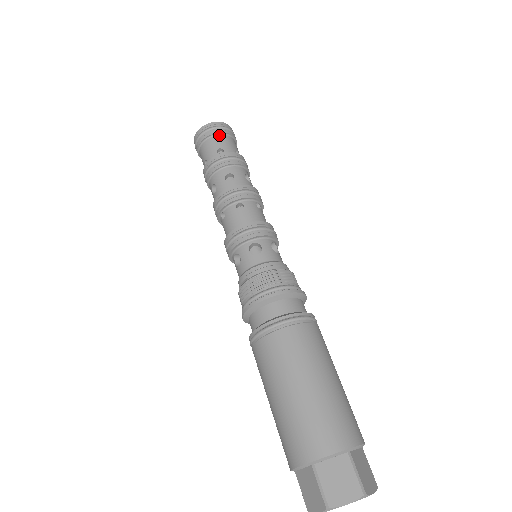
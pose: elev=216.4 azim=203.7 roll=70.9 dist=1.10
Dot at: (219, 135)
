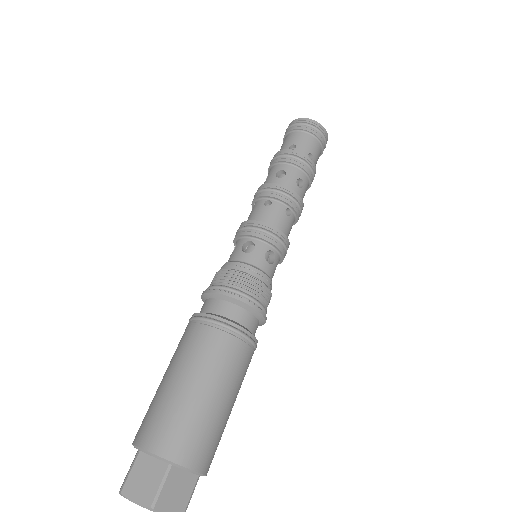
Dot at: (304, 132)
